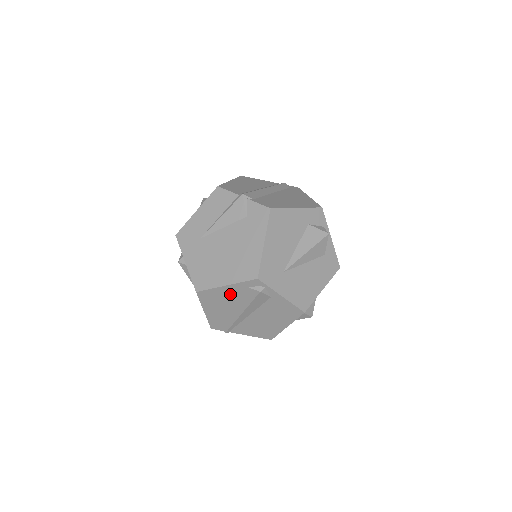
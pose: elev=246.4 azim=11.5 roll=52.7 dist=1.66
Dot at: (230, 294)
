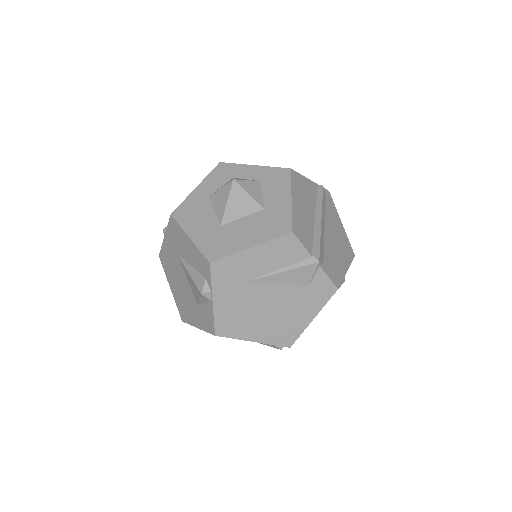
Dot at: occluded
